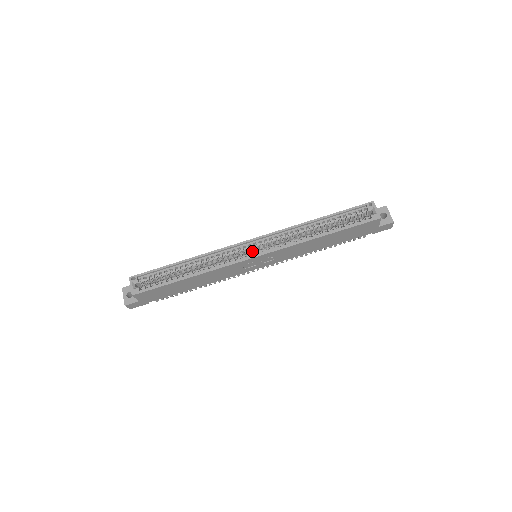
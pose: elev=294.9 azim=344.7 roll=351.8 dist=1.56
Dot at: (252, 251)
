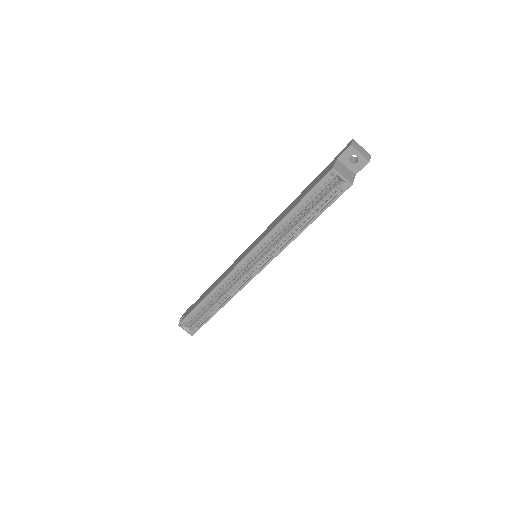
Dot at: (250, 263)
